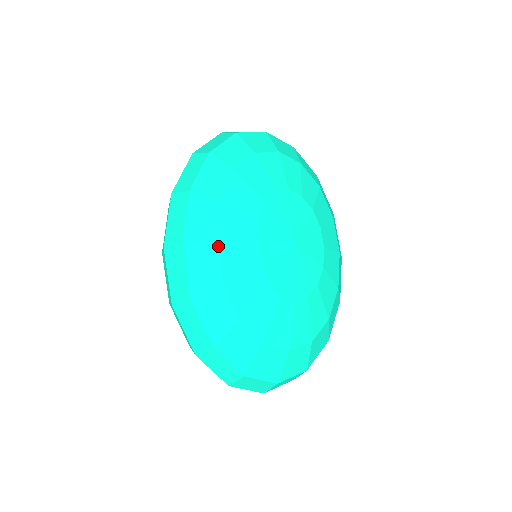
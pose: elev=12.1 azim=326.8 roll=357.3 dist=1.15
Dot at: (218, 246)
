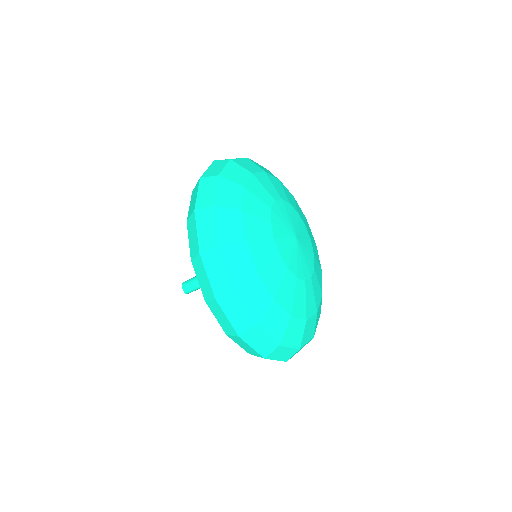
Dot at: (248, 245)
